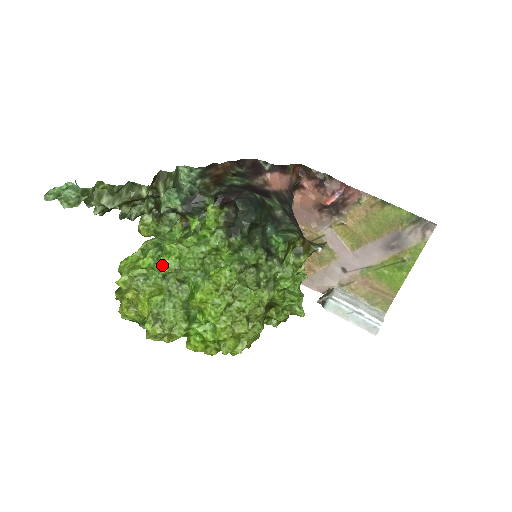
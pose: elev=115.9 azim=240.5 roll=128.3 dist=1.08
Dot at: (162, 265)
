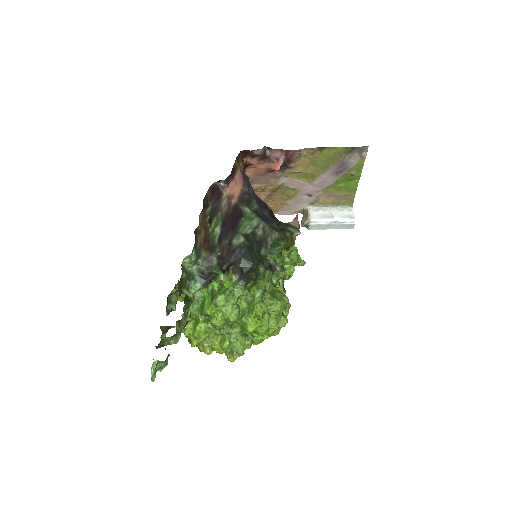
Dot at: (215, 326)
